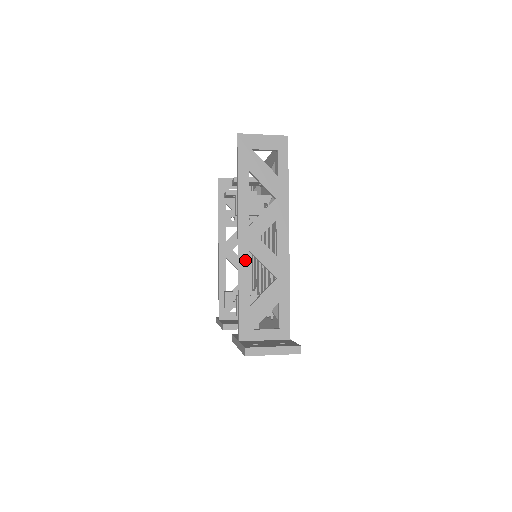
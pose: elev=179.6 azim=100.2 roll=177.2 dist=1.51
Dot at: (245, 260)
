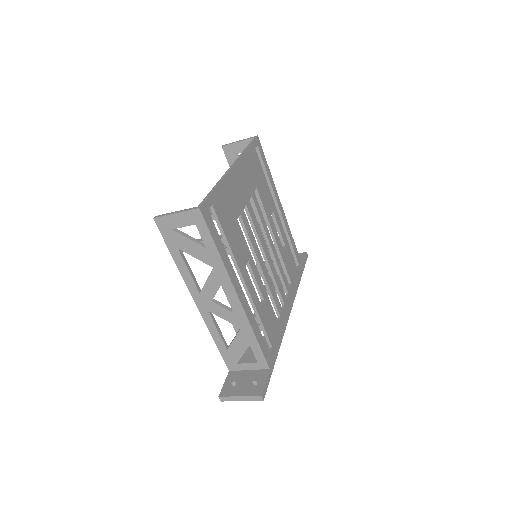
Dot at: (208, 318)
